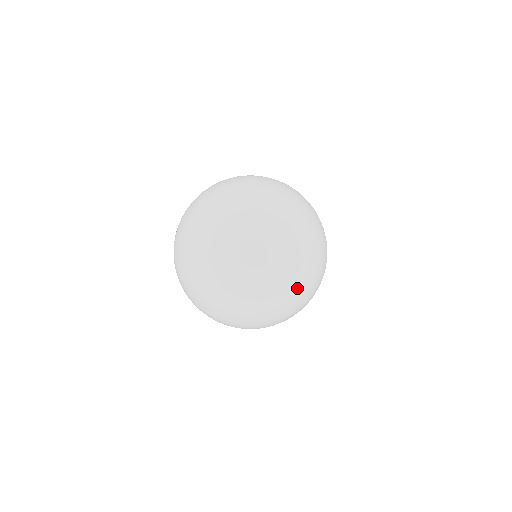
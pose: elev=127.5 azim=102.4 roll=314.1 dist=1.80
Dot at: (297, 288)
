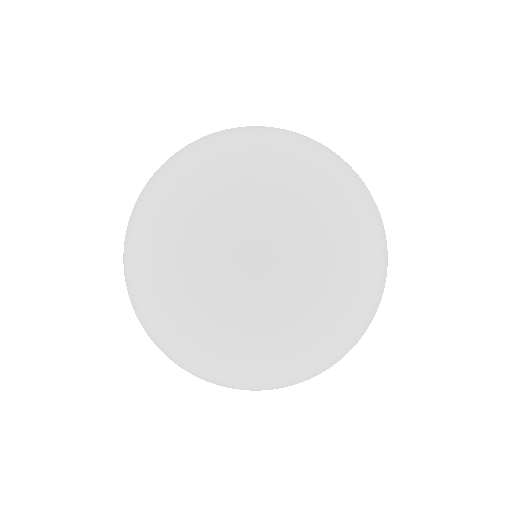
Dot at: (314, 325)
